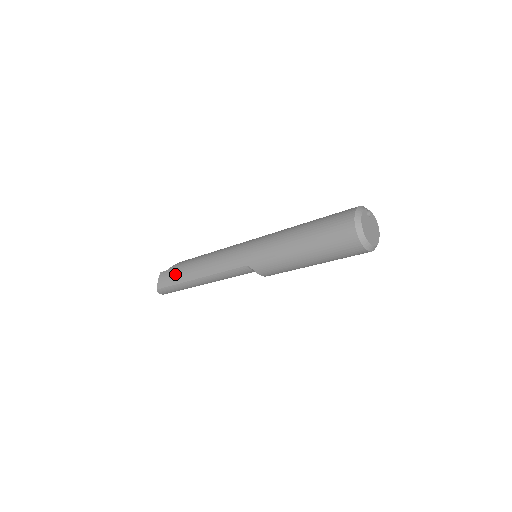
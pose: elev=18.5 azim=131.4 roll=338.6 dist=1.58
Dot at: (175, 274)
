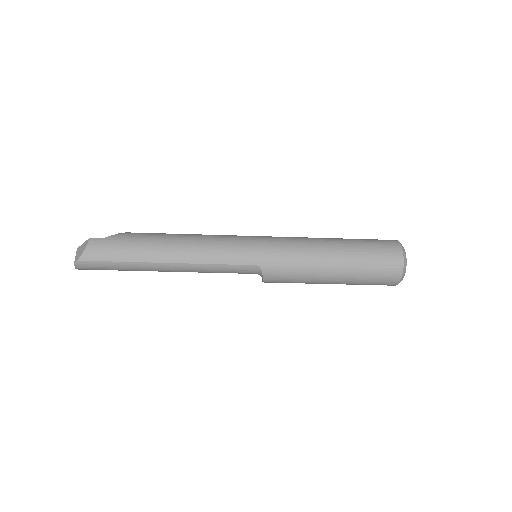
Dot at: (125, 247)
